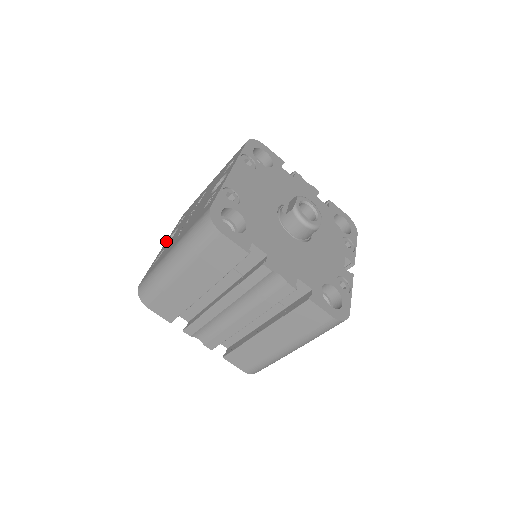
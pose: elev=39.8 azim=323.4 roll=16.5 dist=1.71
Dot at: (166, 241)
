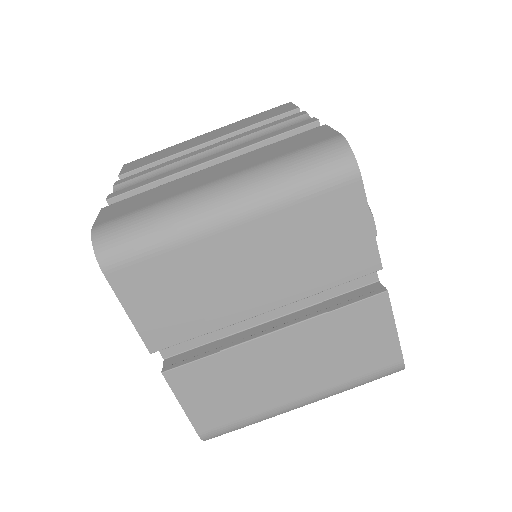
Dot at: occluded
